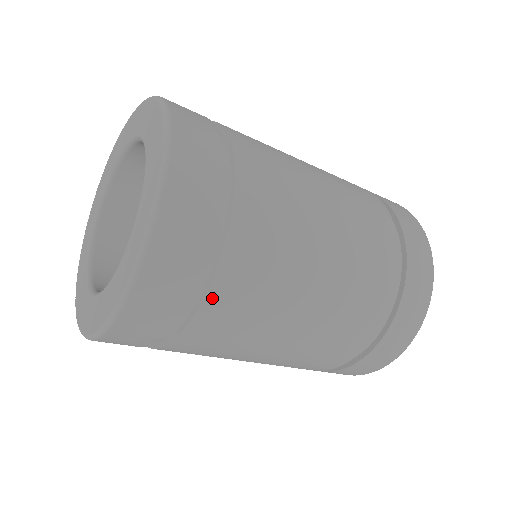
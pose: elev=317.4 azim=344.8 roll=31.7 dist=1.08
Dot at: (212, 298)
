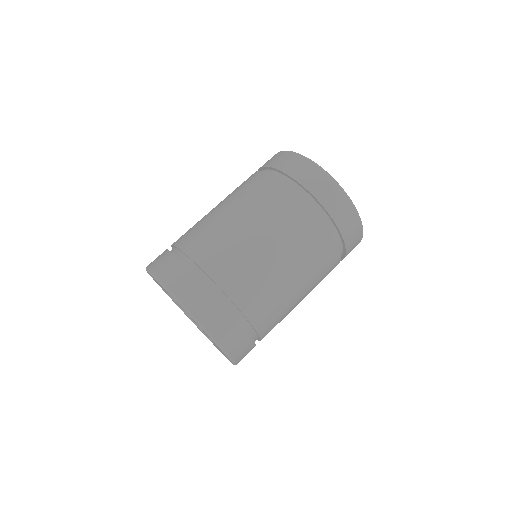
Dot at: (260, 330)
